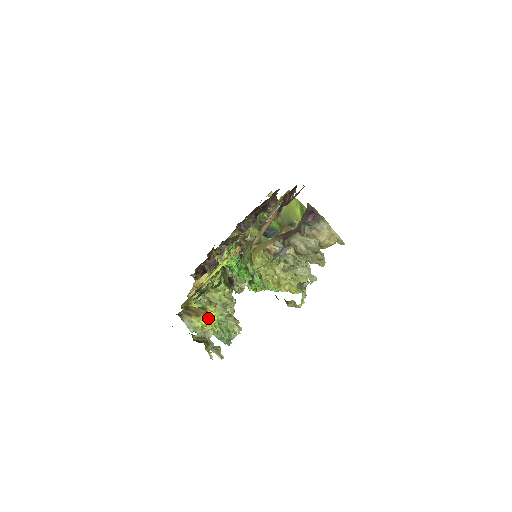
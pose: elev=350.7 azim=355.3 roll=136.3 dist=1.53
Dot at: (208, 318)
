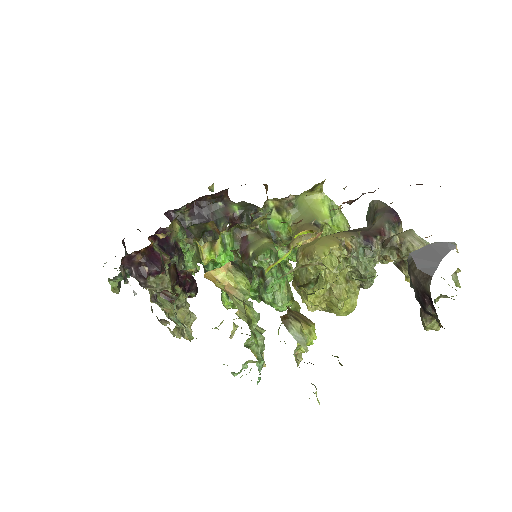
Dot at: occluded
